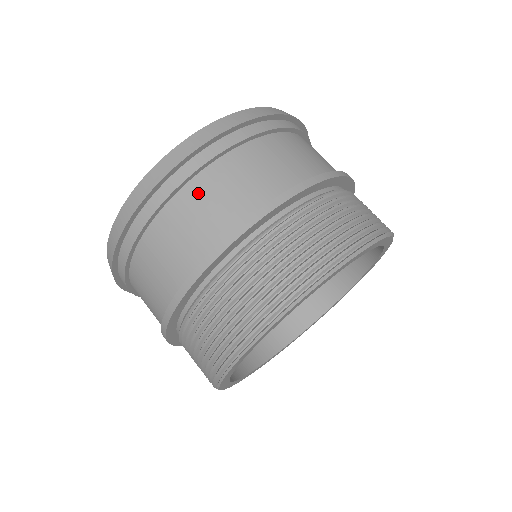
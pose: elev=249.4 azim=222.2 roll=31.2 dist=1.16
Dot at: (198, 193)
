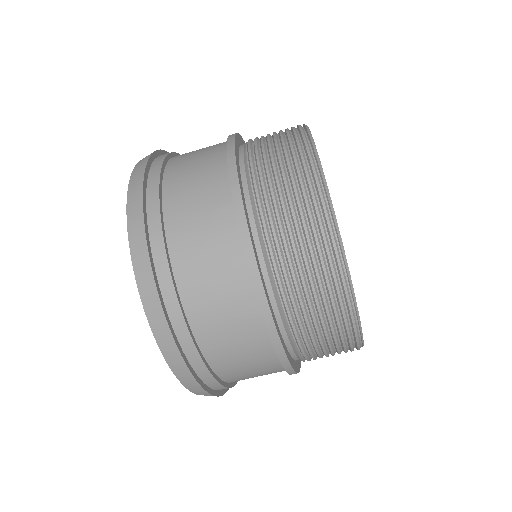
Dot at: (182, 237)
